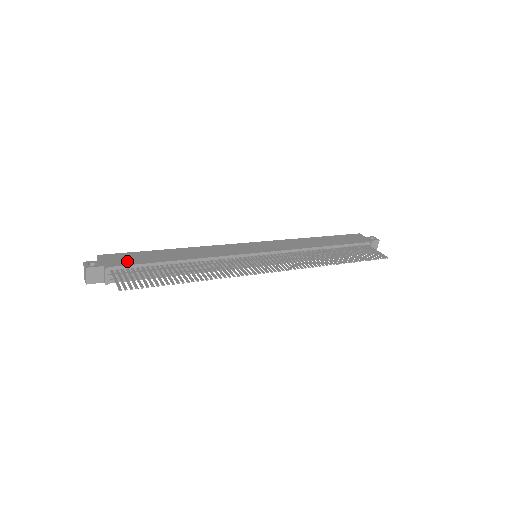
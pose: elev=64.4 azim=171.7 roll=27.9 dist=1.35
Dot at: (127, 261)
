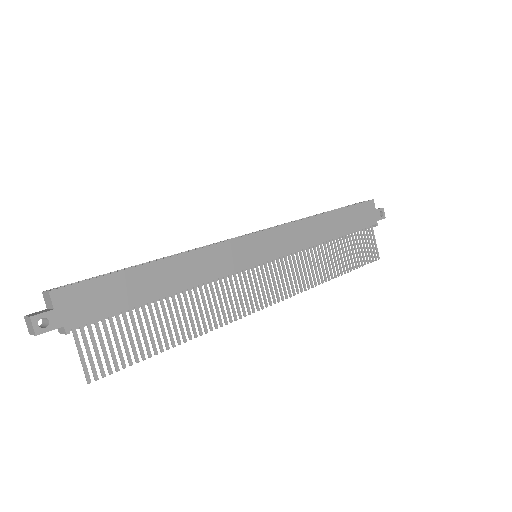
Dot at: (97, 307)
